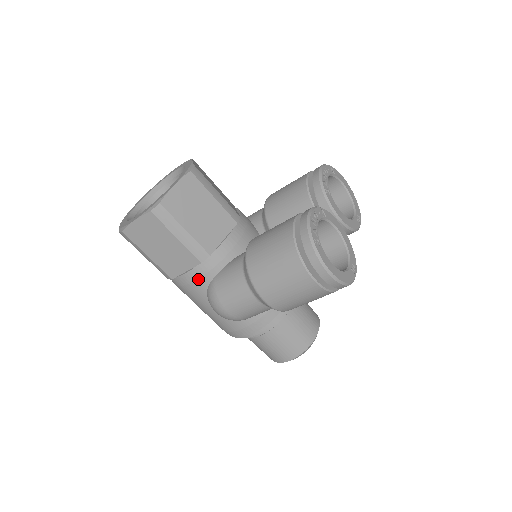
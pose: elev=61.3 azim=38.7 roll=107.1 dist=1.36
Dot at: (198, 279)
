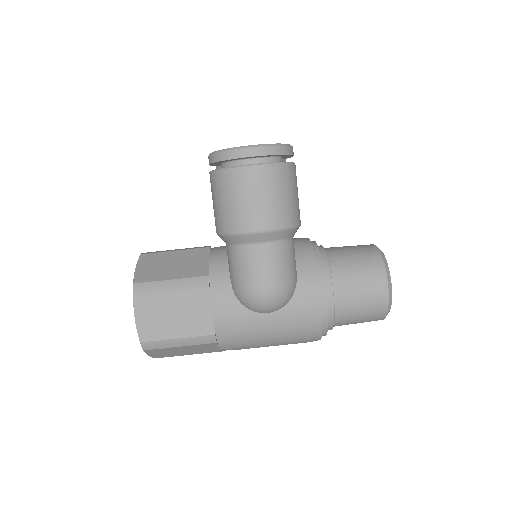
Dot at: (224, 304)
